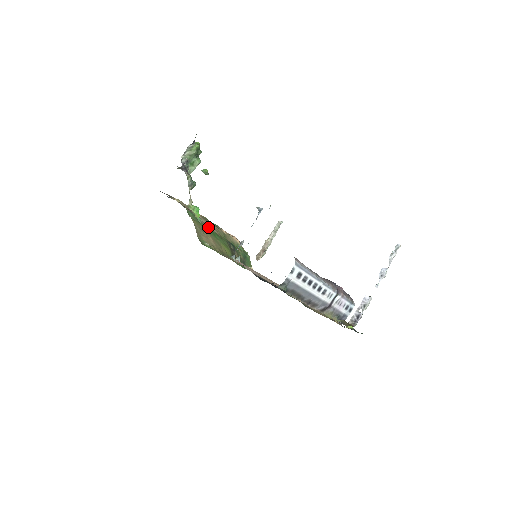
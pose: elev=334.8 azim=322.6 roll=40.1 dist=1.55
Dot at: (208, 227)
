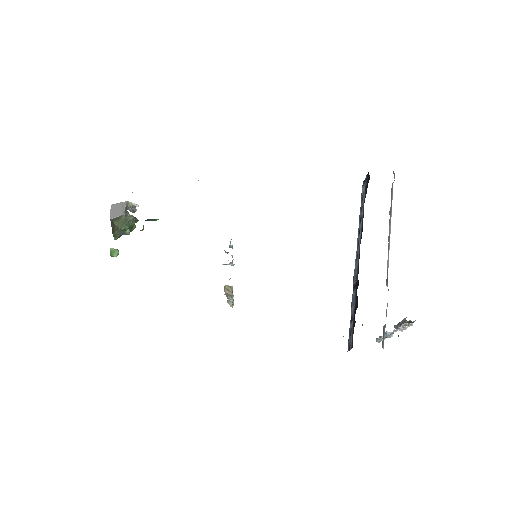
Dot at: occluded
